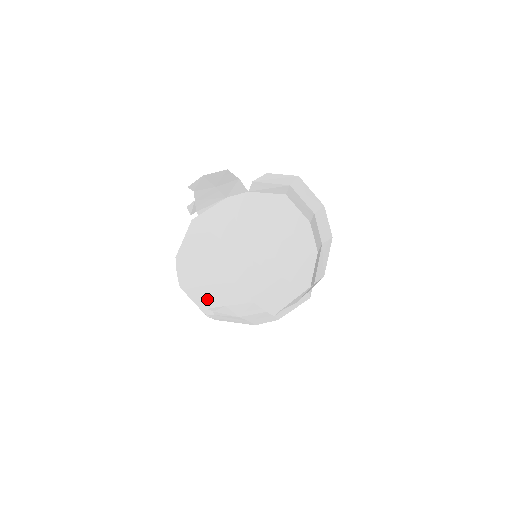
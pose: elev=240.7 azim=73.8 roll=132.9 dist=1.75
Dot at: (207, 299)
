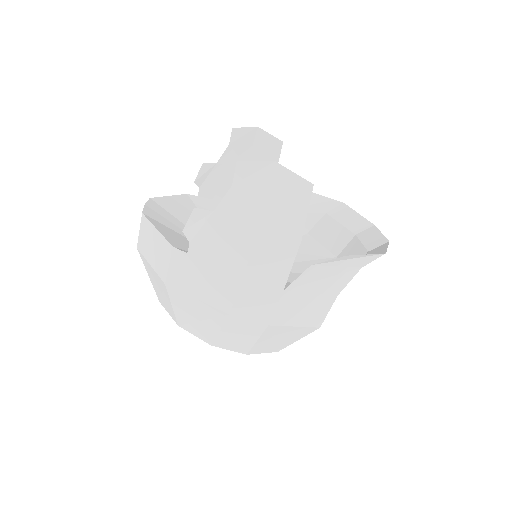
Dot at: (177, 241)
